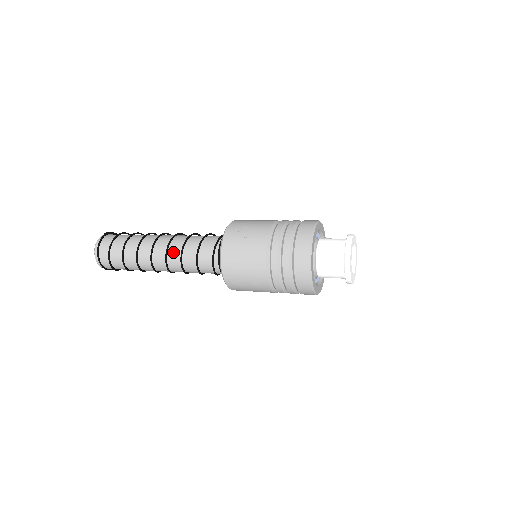
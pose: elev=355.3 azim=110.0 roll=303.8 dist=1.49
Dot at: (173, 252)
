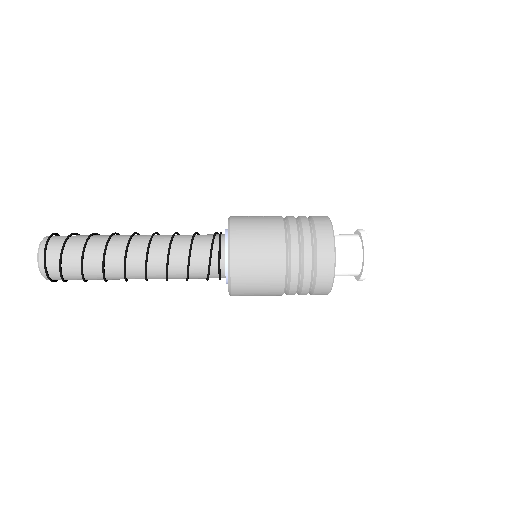
Dot at: (159, 240)
